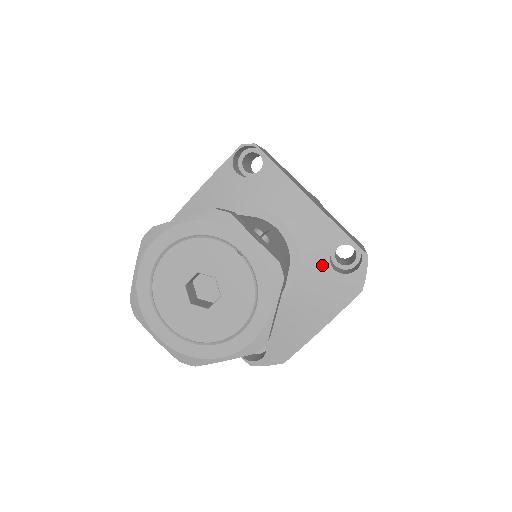
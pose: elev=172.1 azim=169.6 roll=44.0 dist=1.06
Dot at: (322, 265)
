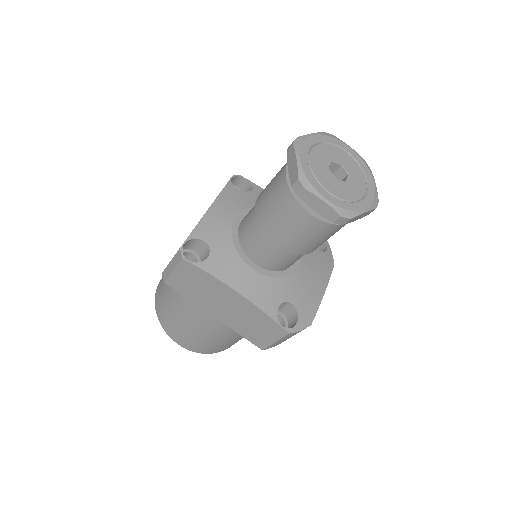
Dot at: occluded
